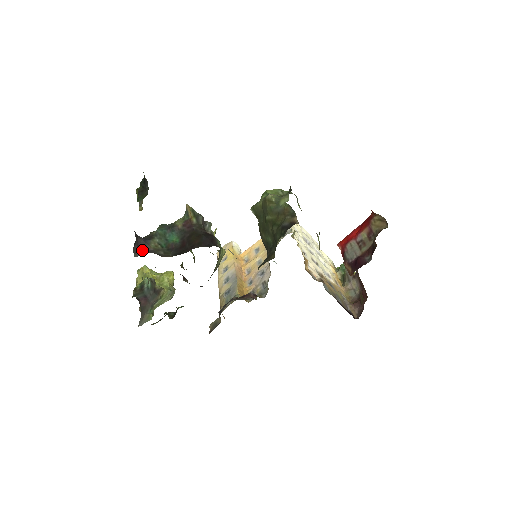
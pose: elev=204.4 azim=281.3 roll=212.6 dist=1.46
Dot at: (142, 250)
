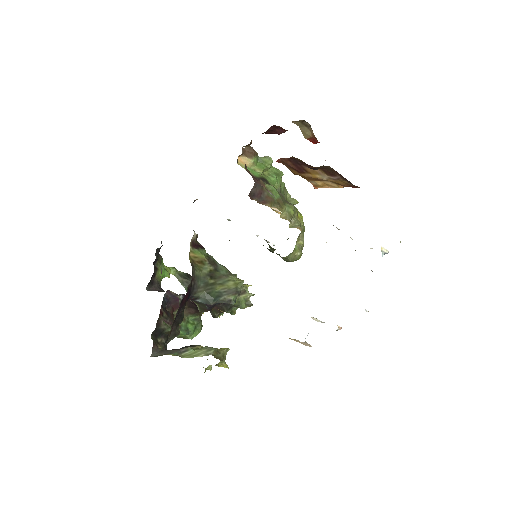
Dot at: (158, 291)
